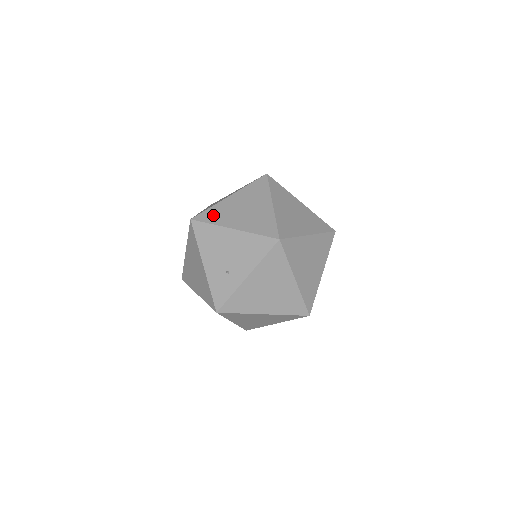
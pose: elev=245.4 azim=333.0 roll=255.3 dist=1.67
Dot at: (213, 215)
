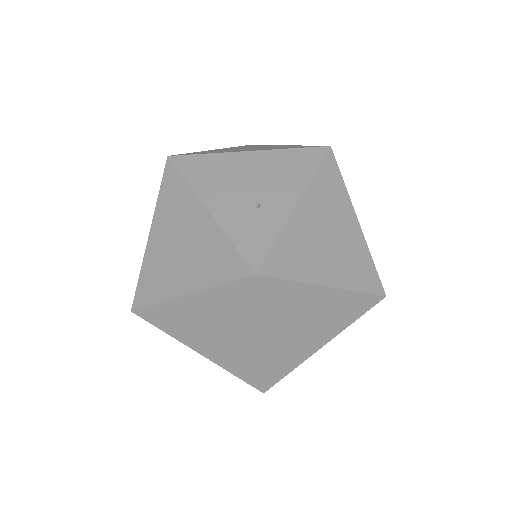
Dot at: (204, 152)
